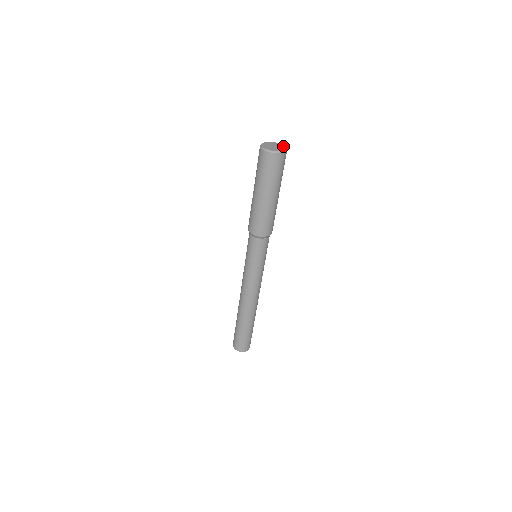
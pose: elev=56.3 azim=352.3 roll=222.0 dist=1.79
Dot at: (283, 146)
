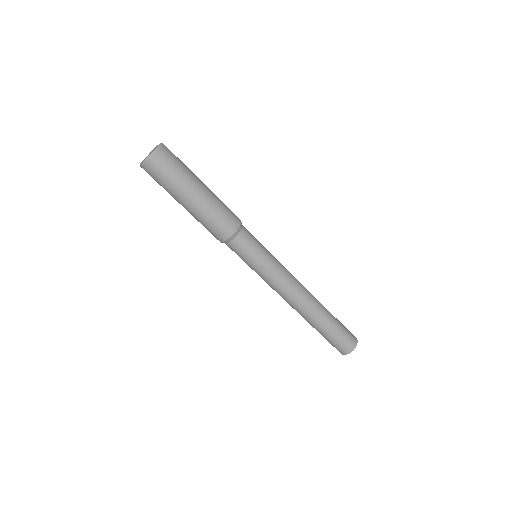
Dot at: (157, 145)
